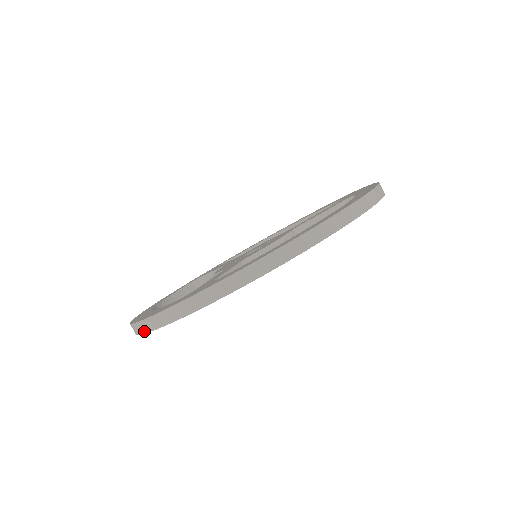
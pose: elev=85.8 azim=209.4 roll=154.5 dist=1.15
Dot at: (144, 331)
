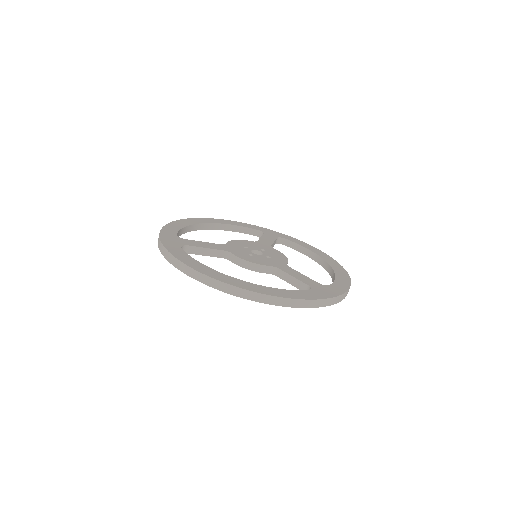
Dot at: occluded
